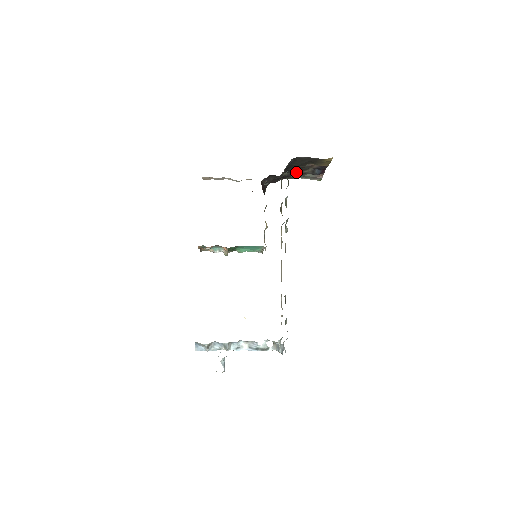
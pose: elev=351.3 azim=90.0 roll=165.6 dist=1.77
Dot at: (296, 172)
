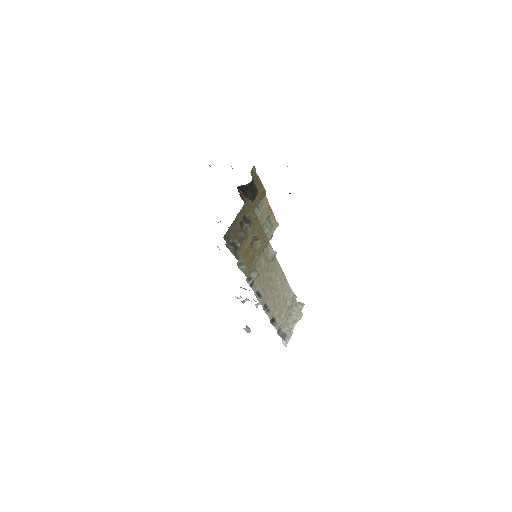
Dot at: occluded
